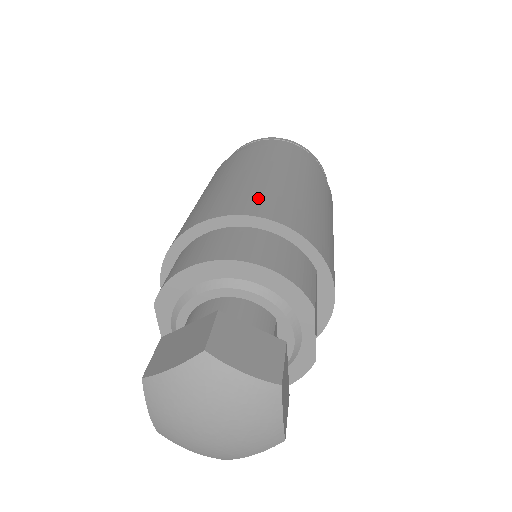
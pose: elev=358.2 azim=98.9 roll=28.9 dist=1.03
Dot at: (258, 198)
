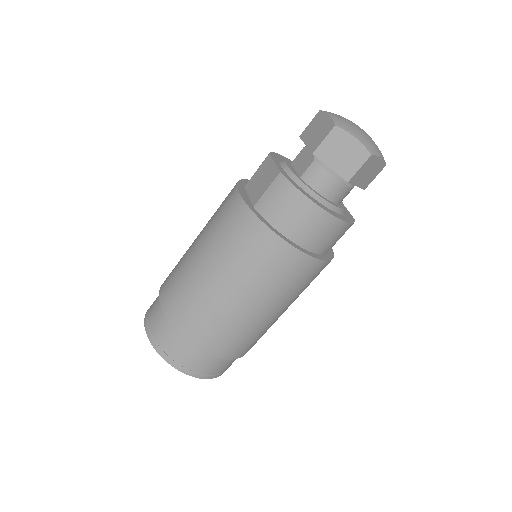
Dot at: occluded
